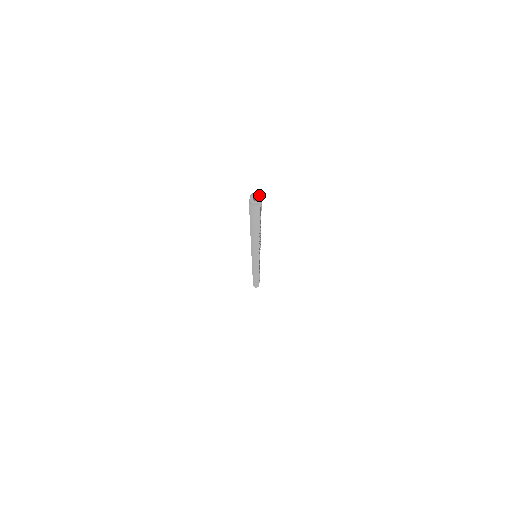
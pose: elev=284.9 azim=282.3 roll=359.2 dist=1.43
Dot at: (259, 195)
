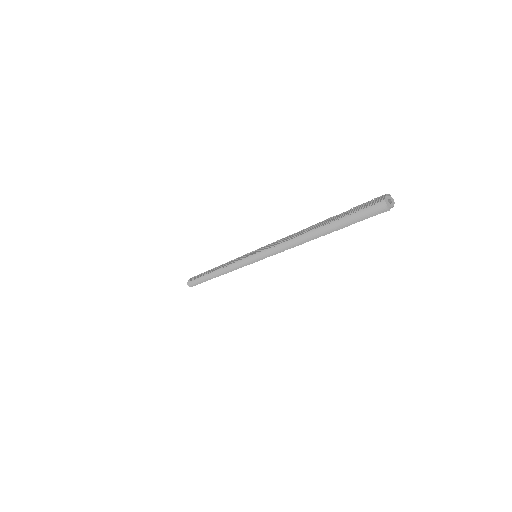
Dot at: occluded
